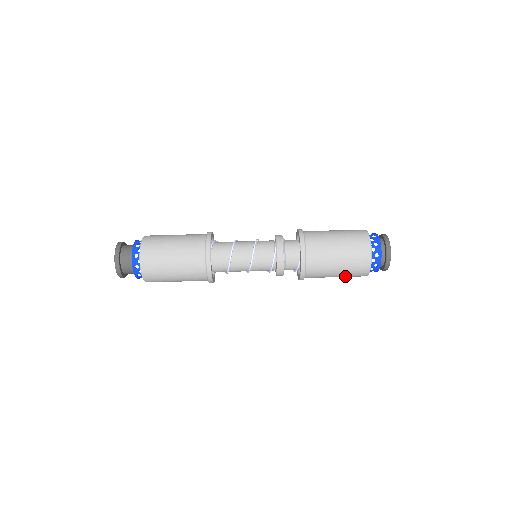
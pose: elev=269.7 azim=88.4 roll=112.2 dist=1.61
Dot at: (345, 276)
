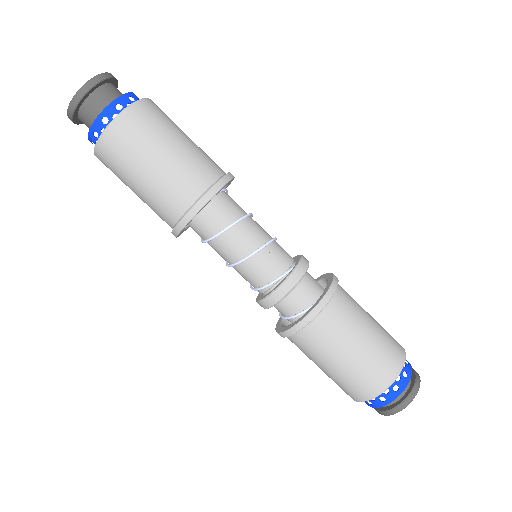
Dot at: (335, 378)
